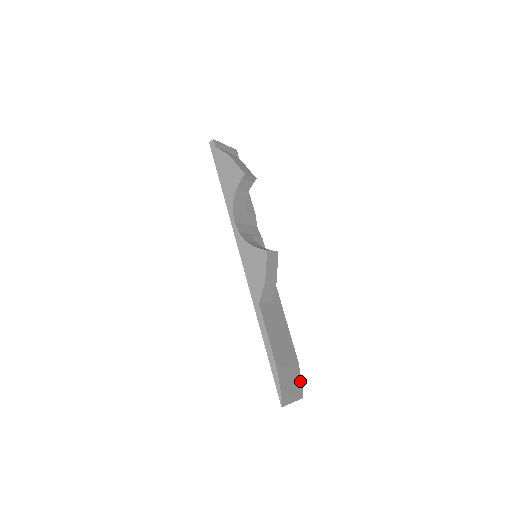
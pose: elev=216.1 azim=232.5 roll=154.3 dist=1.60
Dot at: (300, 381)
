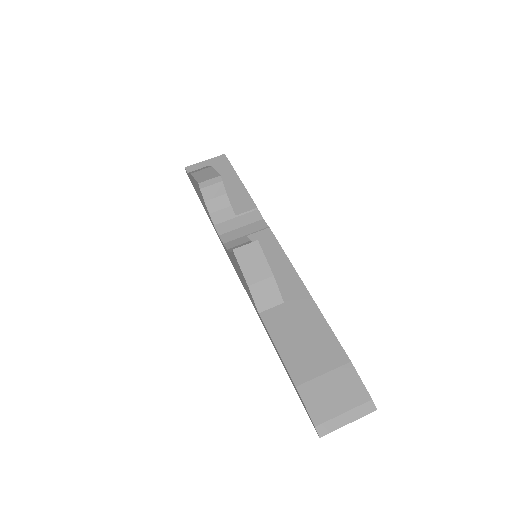
Dot at: (360, 387)
